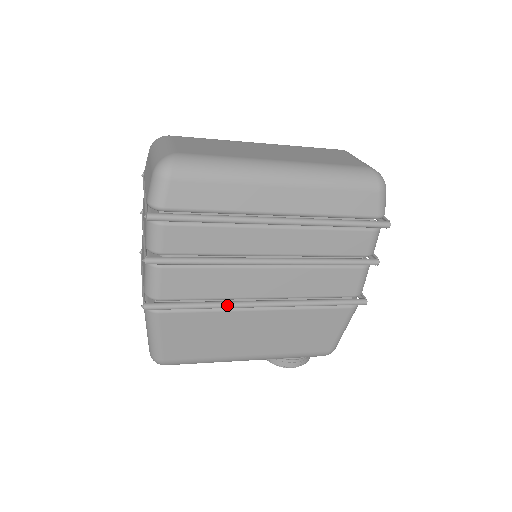
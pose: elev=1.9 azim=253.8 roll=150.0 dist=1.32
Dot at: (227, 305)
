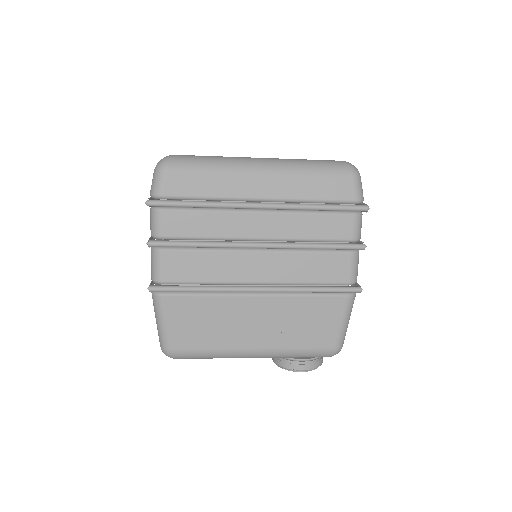
Dot at: (223, 288)
